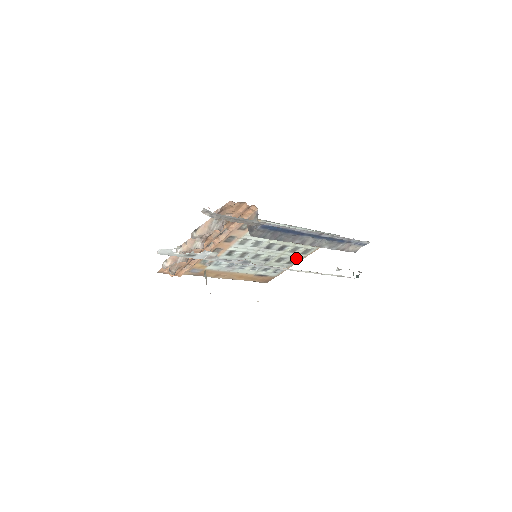
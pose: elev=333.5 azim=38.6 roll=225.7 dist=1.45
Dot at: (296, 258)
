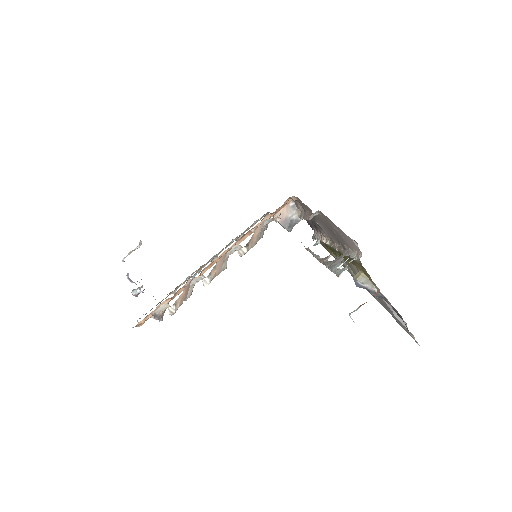
Dot at: occluded
